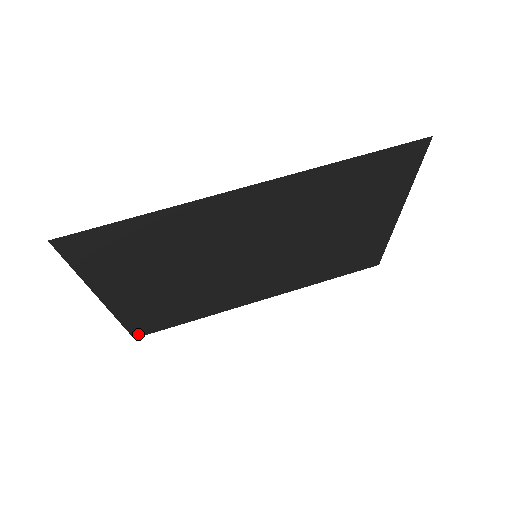
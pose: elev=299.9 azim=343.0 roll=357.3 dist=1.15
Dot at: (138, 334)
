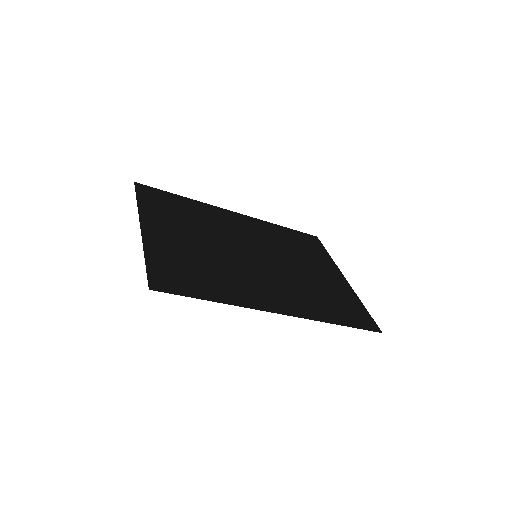
Dot at: (140, 186)
